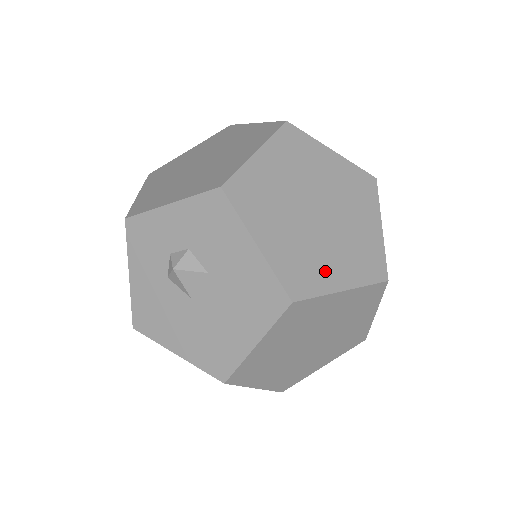
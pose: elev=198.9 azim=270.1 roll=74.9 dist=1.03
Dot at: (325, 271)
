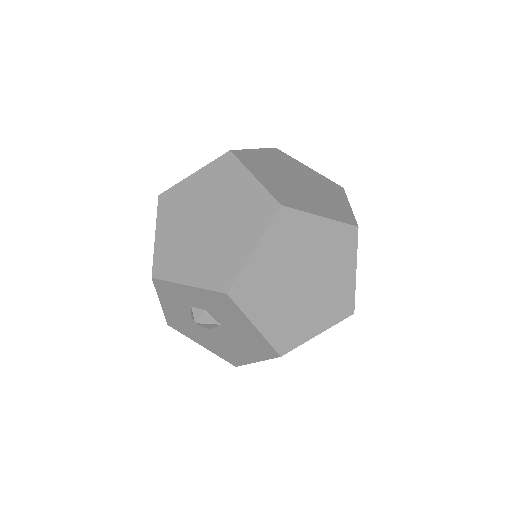
Dot at: (306, 326)
